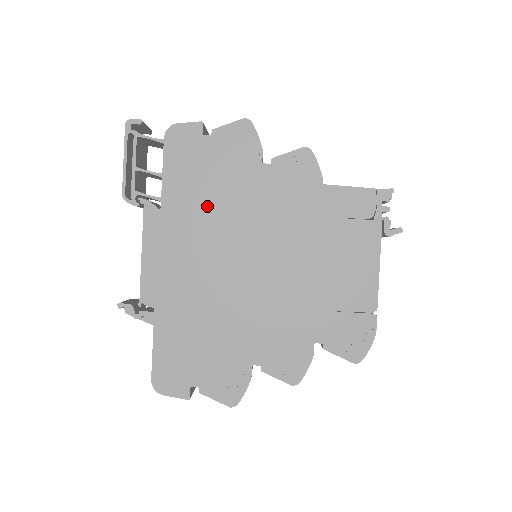
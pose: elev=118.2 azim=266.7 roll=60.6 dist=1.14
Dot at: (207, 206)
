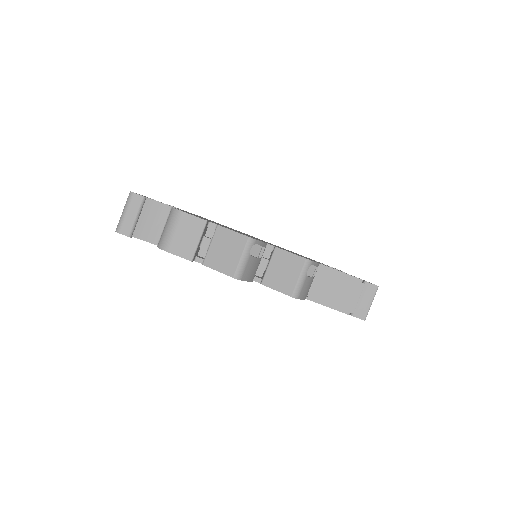
Dot at: occluded
